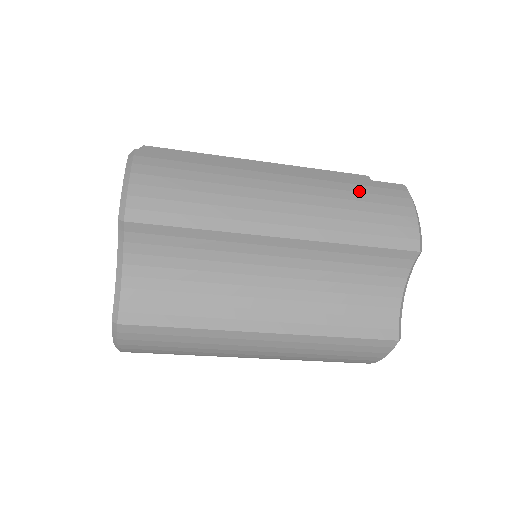
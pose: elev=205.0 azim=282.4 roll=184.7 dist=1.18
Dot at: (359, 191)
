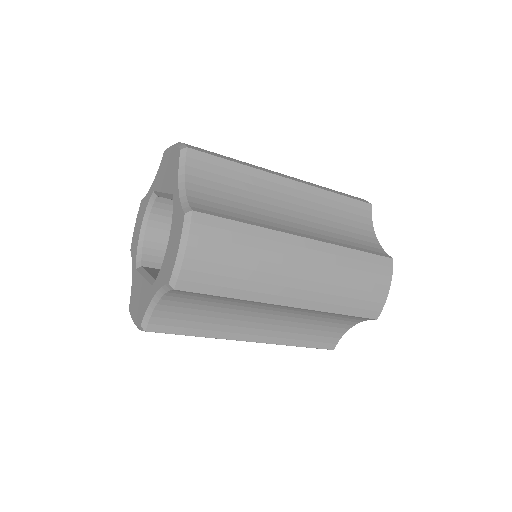
Dot at: occluded
